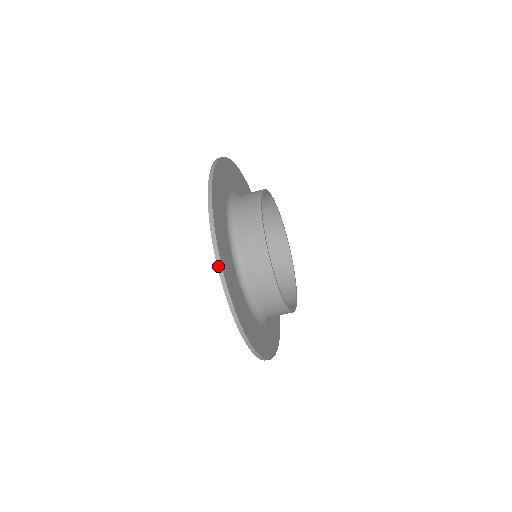
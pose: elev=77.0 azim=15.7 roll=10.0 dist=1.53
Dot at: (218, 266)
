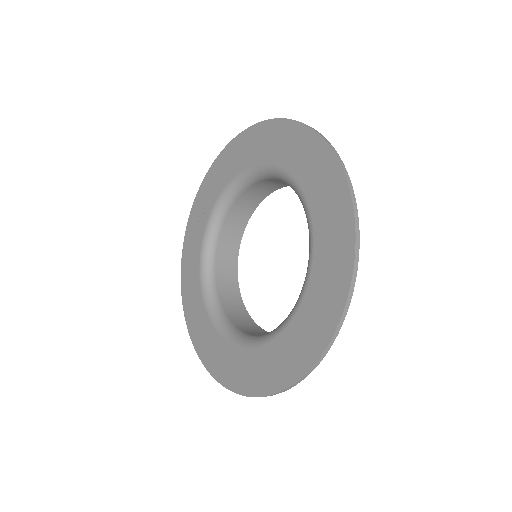
Dot at: (348, 299)
